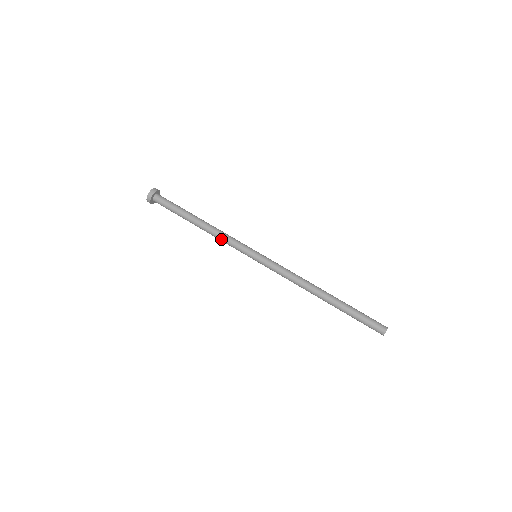
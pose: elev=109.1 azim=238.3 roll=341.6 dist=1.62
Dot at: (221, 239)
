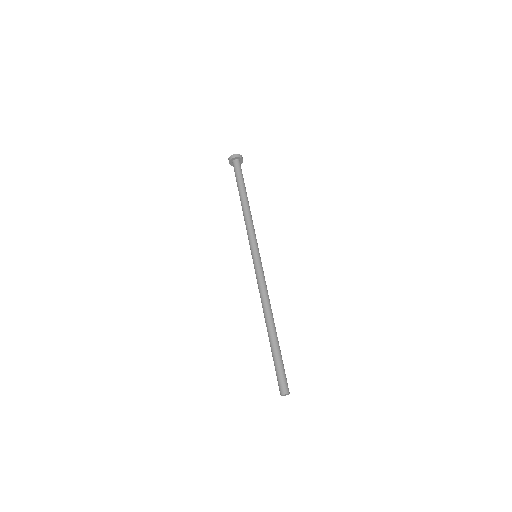
Dot at: occluded
